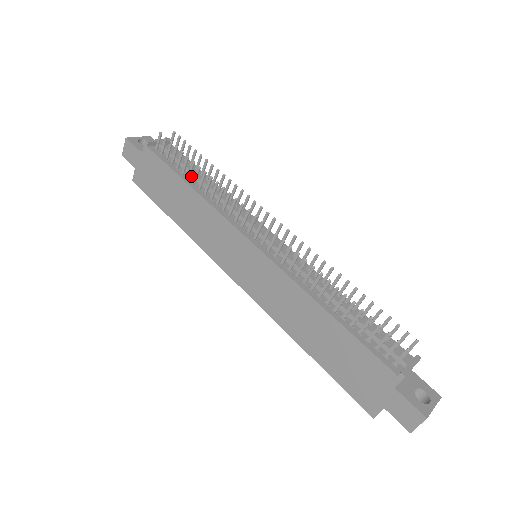
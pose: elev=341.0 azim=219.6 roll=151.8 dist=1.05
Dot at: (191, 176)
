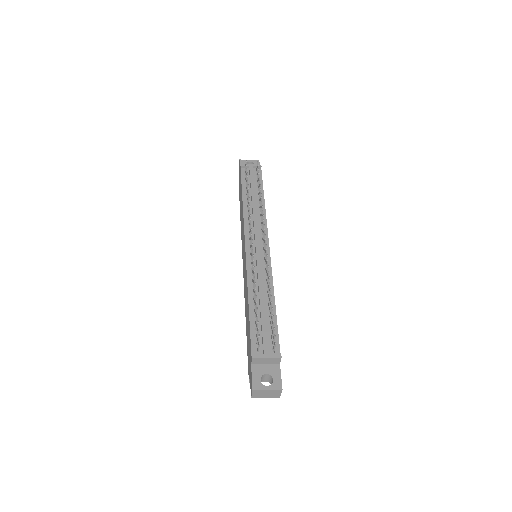
Dot at: (251, 193)
